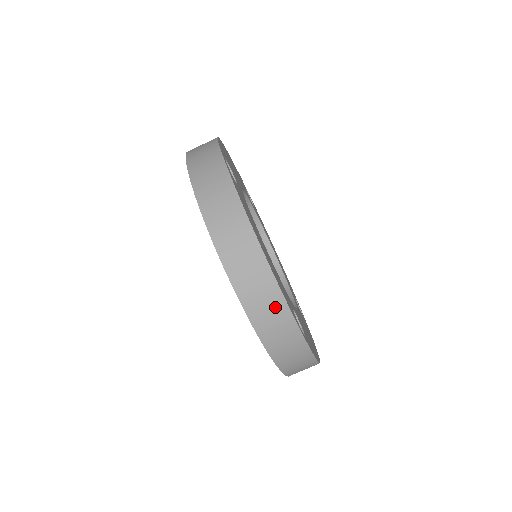
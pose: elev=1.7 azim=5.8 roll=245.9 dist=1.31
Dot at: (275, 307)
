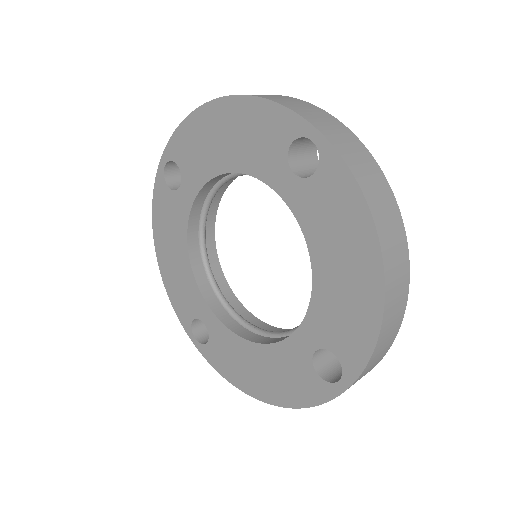
Dot at: (392, 334)
